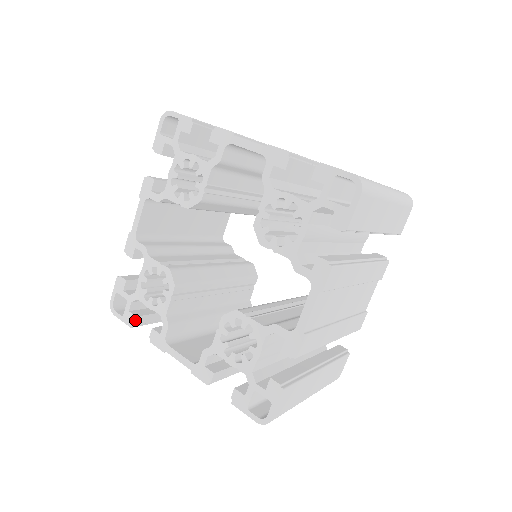
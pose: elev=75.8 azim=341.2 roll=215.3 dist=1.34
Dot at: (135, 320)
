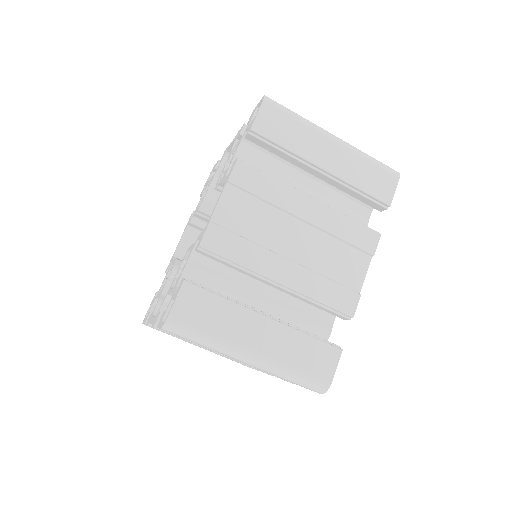
Dot at: (148, 316)
